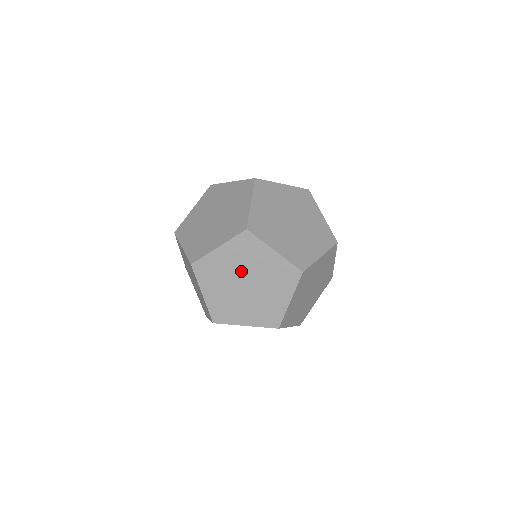
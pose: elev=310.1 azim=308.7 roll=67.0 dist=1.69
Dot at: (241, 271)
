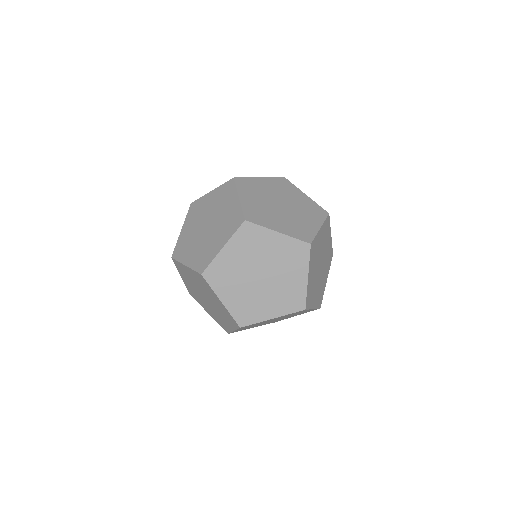
Dot at: (252, 264)
